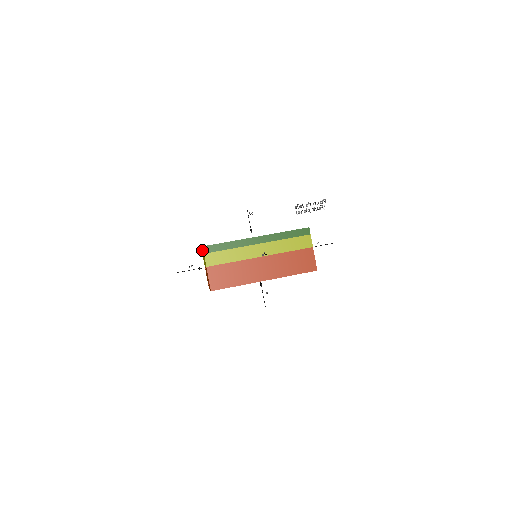
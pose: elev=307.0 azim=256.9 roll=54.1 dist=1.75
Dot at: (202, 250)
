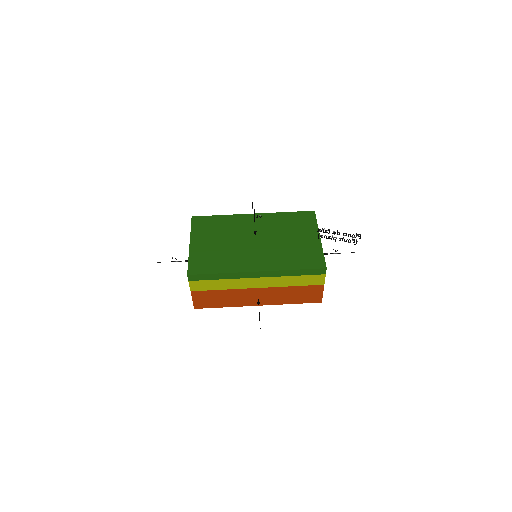
Dot at: (189, 244)
